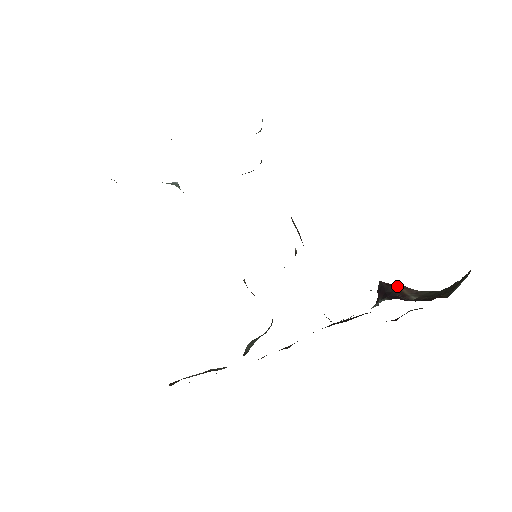
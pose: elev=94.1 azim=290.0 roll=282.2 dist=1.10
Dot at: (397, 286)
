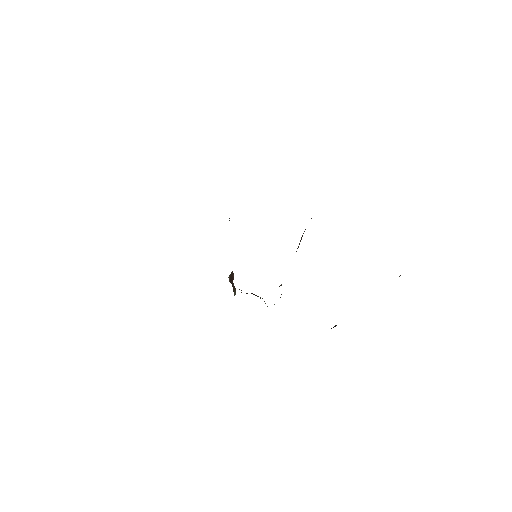
Dot at: occluded
